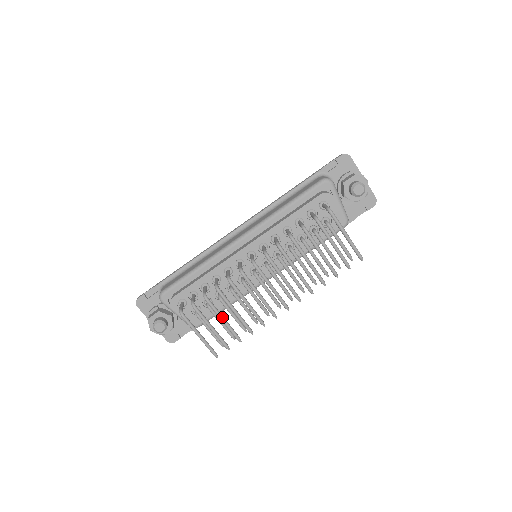
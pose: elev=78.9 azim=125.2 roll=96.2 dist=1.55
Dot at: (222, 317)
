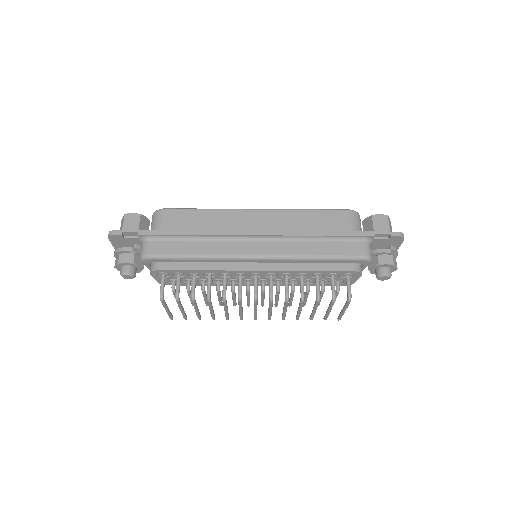
Dot at: (197, 310)
